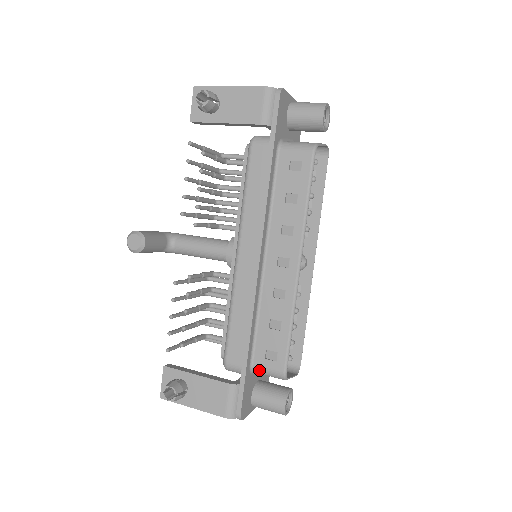
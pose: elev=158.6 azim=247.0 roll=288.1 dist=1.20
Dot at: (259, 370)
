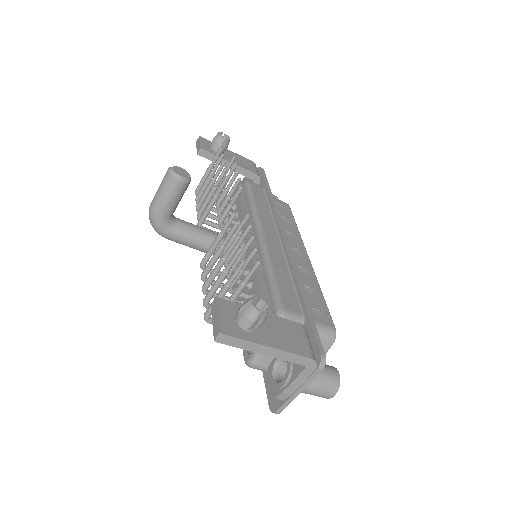
Dot at: occluded
